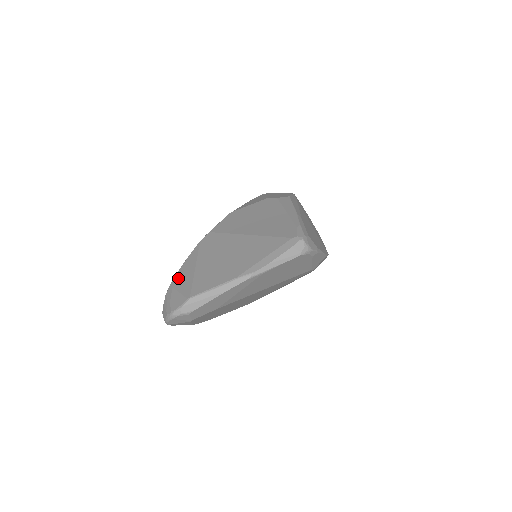
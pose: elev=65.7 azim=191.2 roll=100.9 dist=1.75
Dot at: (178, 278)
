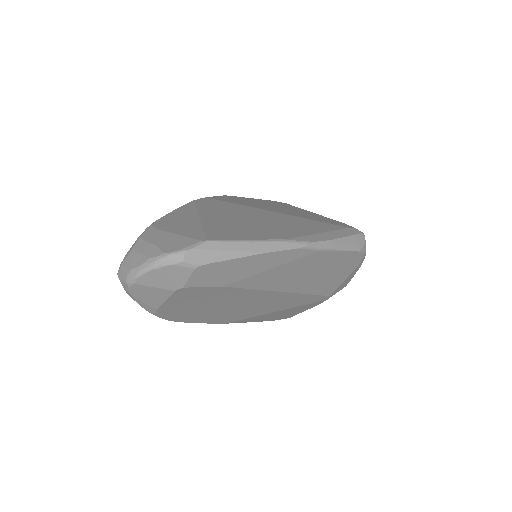
Dot at: (166, 222)
